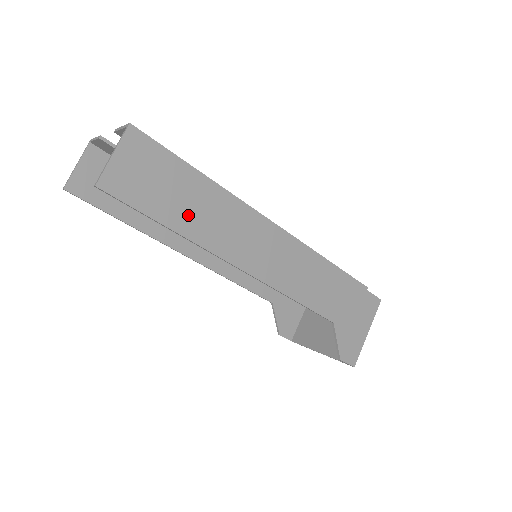
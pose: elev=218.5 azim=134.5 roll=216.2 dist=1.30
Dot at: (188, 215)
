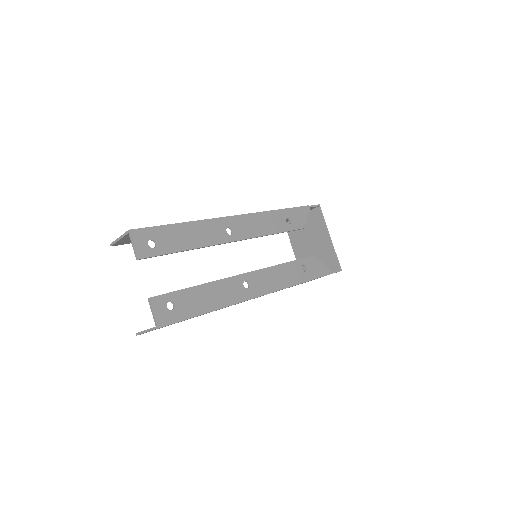
Dot at: occluded
